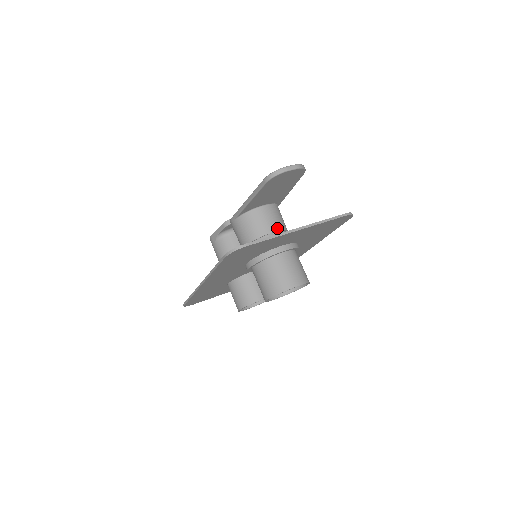
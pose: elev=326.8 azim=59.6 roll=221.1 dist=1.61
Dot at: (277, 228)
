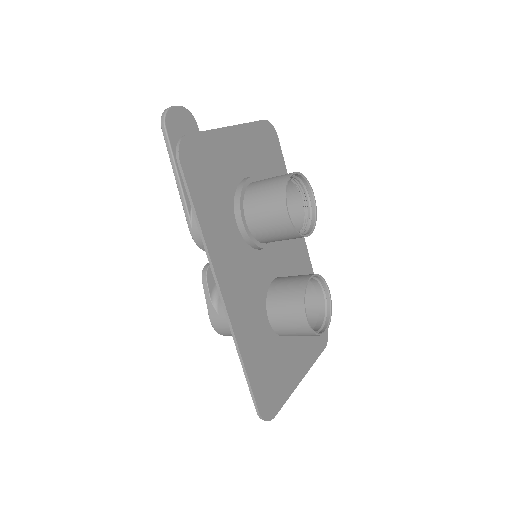
Dot at: occluded
